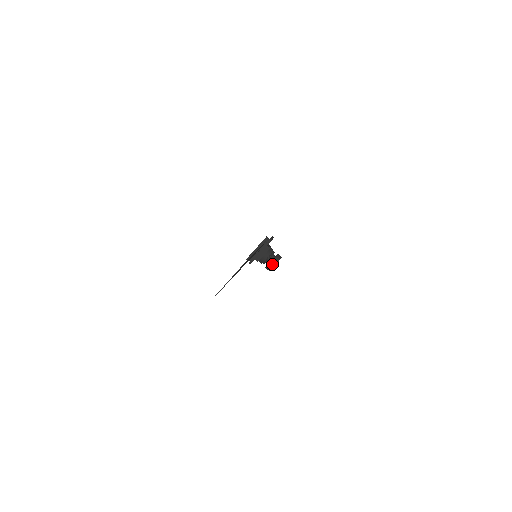
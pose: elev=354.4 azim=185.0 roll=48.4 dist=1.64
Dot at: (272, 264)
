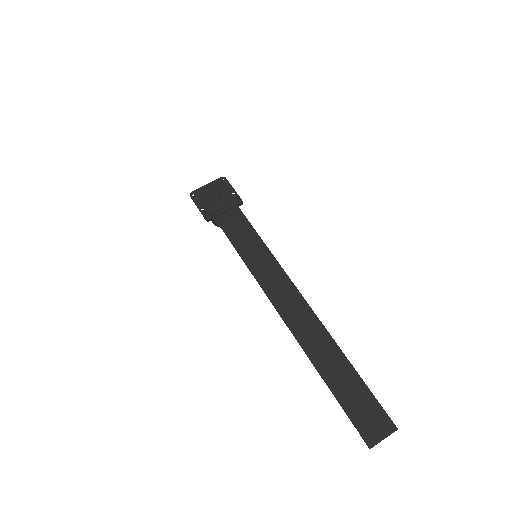
Dot at: occluded
